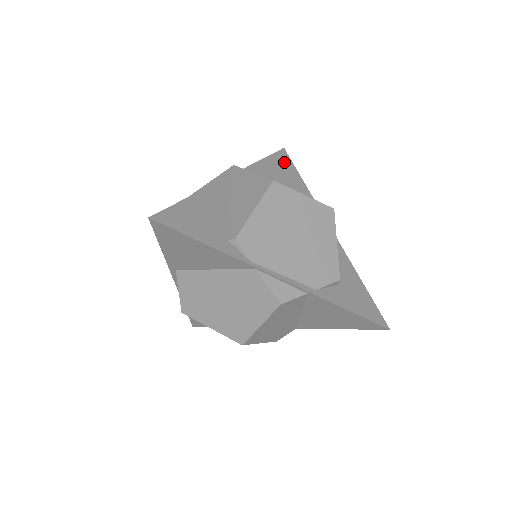
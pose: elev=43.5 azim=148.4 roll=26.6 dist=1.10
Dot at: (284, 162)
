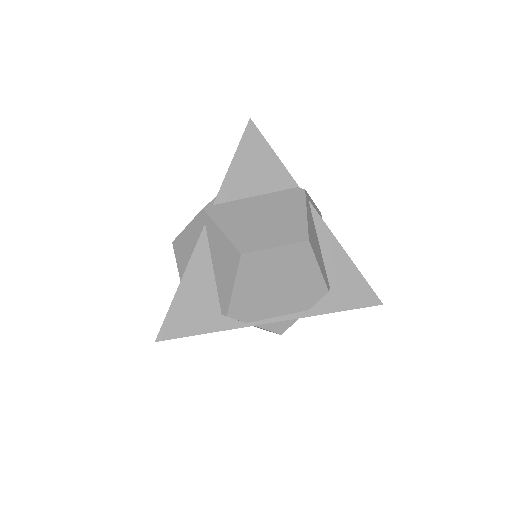
Dot at: (254, 147)
